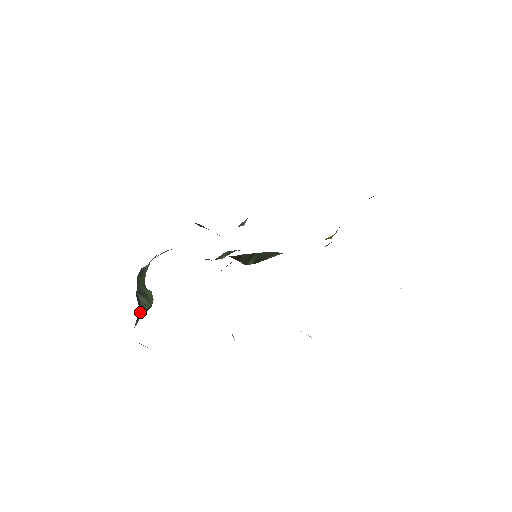
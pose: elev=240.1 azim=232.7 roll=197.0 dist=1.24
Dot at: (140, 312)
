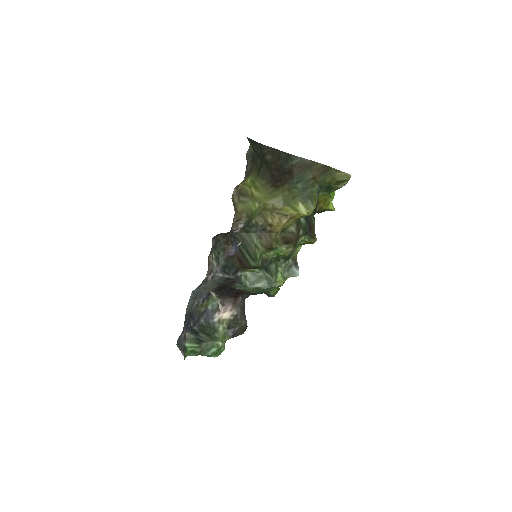
Dot at: (193, 337)
